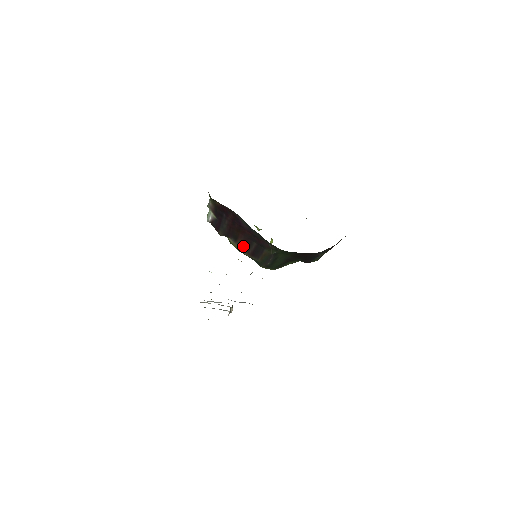
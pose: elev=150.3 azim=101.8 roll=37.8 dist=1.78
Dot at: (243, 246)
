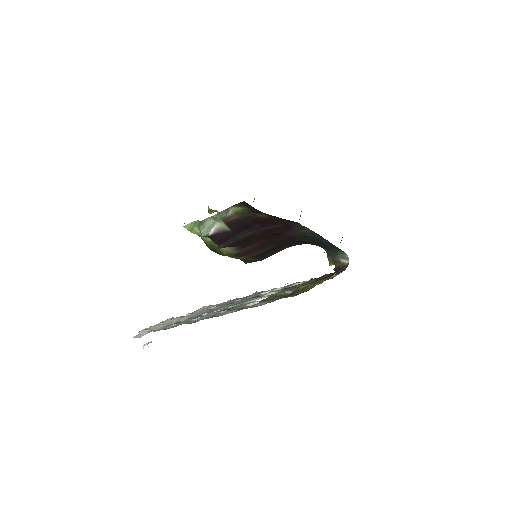
Dot at: (249, 251)
